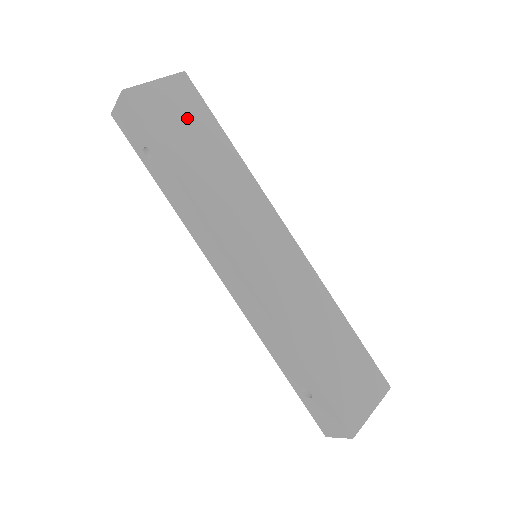
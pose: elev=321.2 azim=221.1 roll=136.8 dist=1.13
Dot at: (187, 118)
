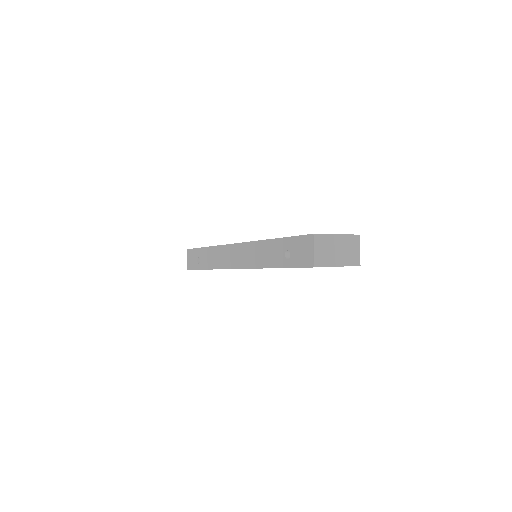
Dot at: occluded
